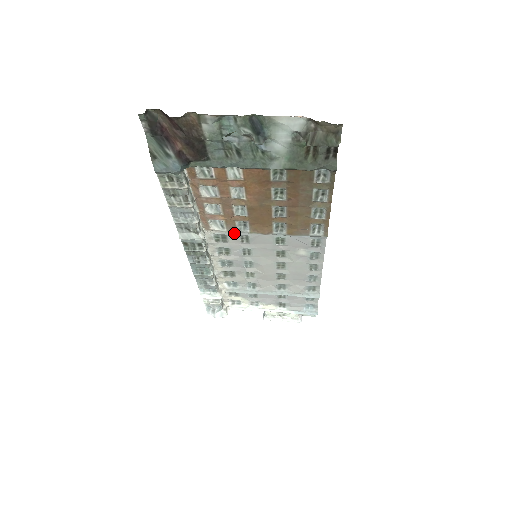
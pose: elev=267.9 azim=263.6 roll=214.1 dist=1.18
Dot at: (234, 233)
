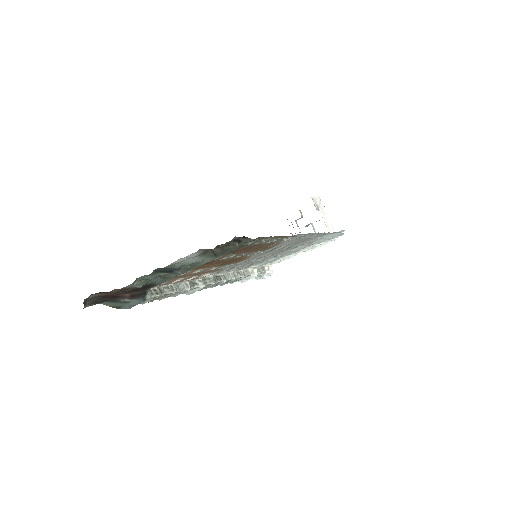
Dot at: occluded
